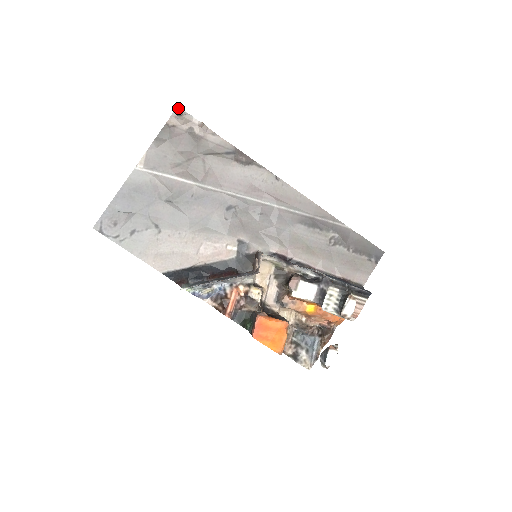
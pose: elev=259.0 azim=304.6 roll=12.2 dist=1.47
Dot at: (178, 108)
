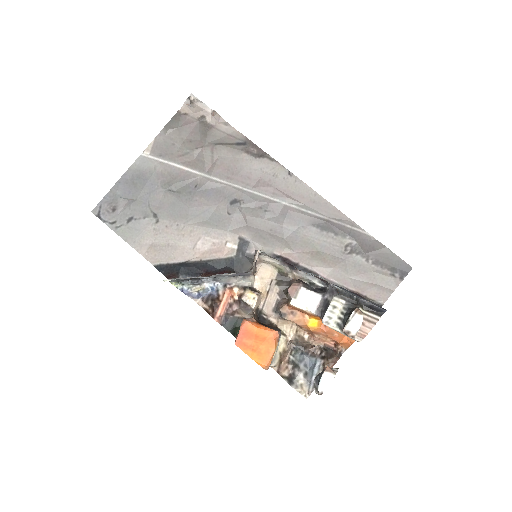
Dot at: occluded
